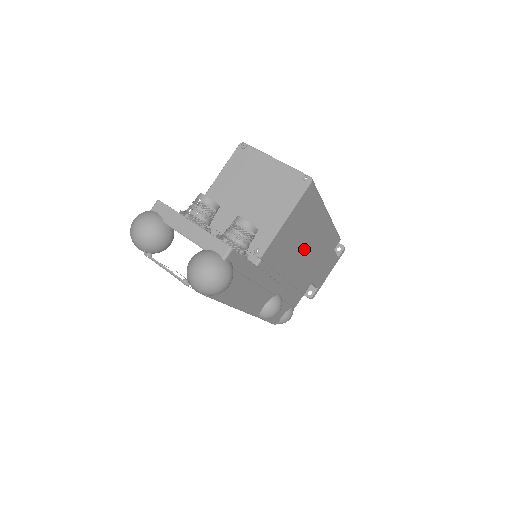
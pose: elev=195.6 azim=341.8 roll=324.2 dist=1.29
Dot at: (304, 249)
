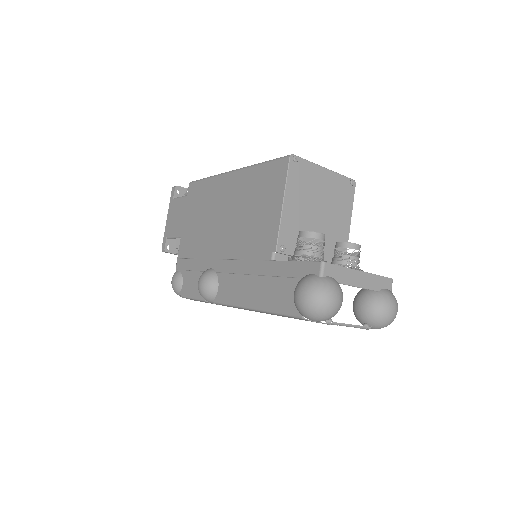
Dot at: occluded
